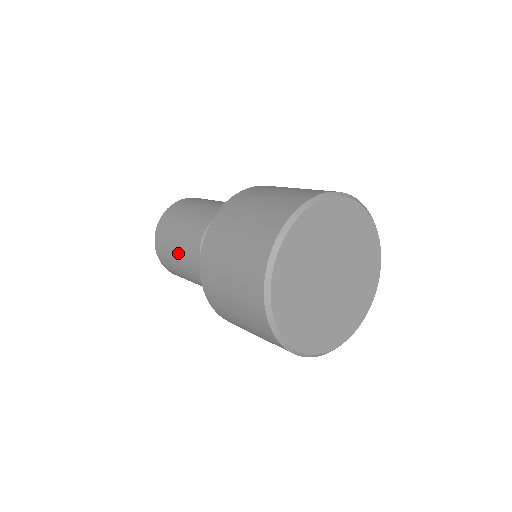
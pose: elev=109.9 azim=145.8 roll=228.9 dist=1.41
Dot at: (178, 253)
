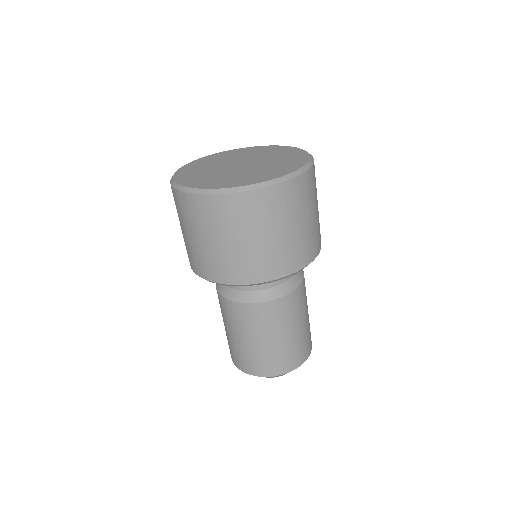
Dot at: (237, 334)
